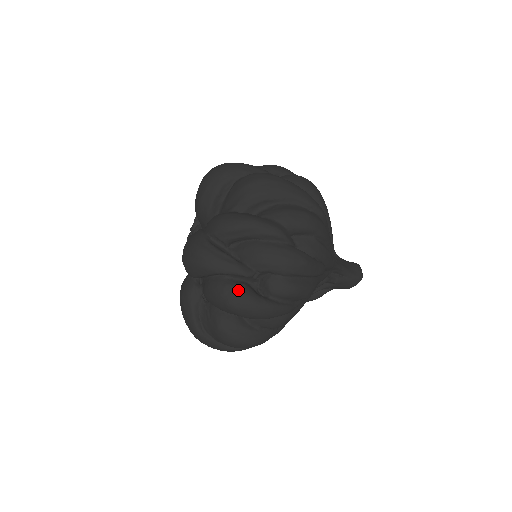
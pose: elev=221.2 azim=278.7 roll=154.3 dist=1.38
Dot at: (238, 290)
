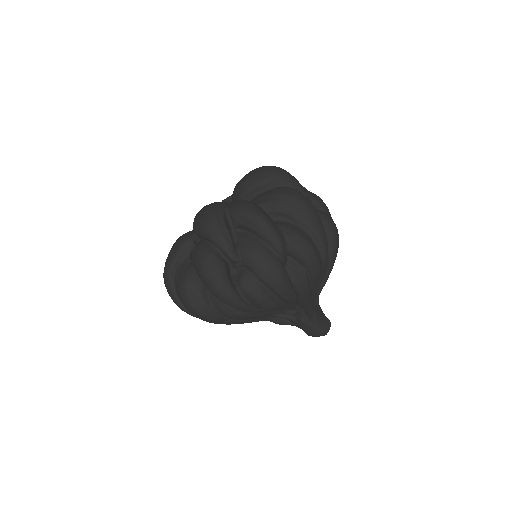
Dot at: (217, 264)
